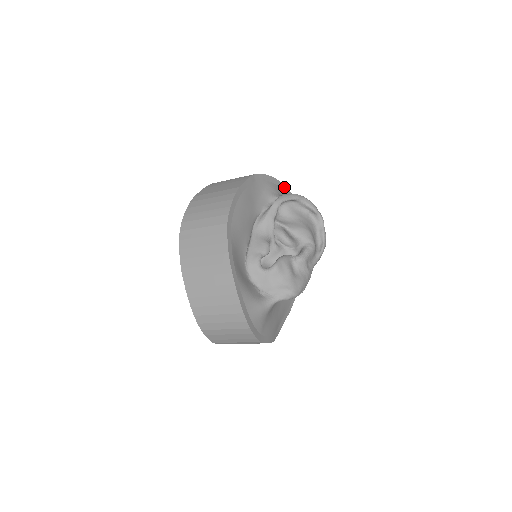
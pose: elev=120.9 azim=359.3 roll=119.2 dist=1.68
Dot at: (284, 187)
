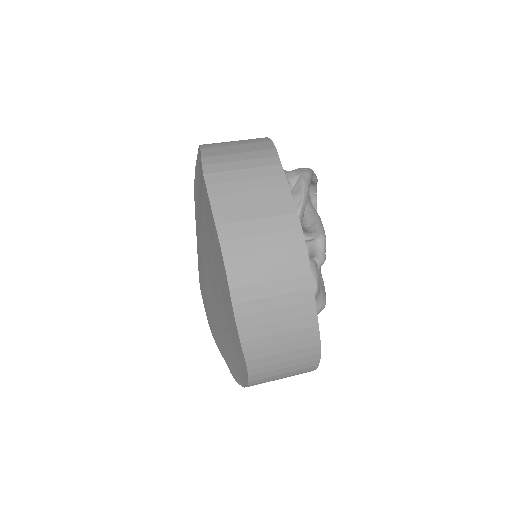
Dot at: occluded
